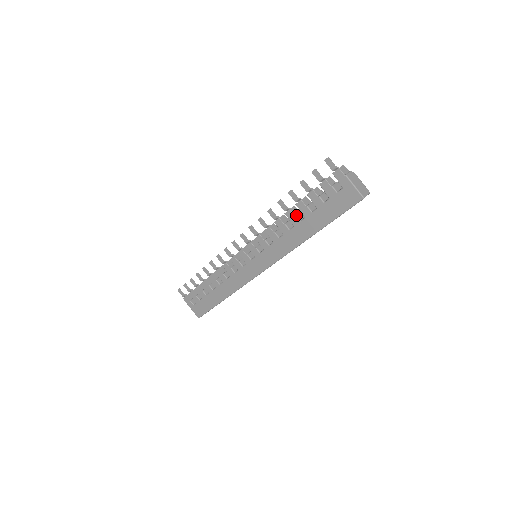
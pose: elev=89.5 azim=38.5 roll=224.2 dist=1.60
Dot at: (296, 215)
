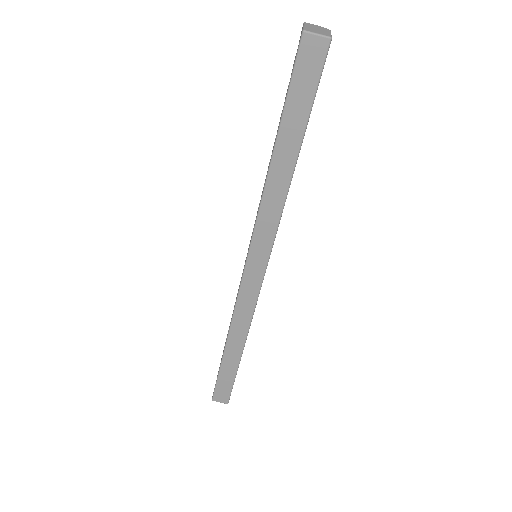
Dot at: occluded
